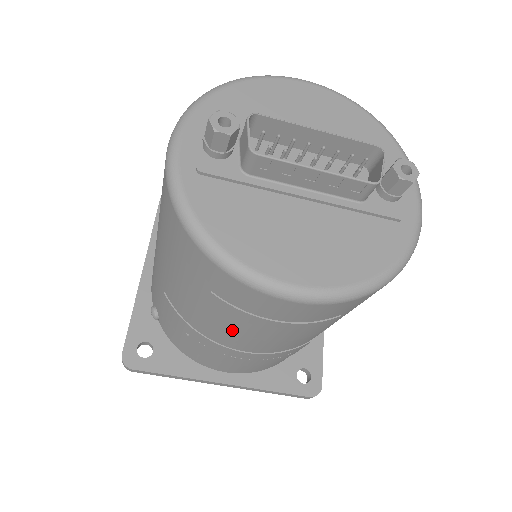
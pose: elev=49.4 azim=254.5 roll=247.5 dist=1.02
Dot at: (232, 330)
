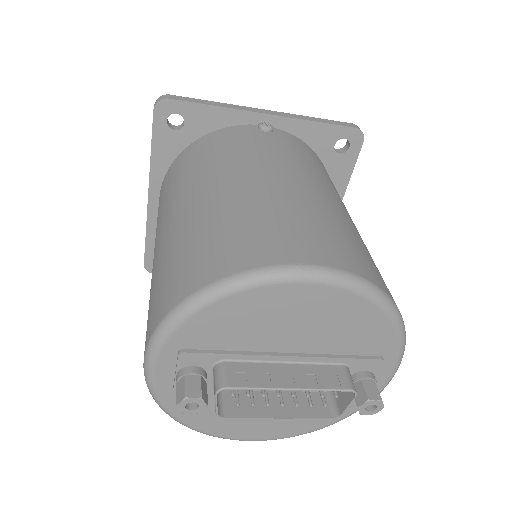
Dot at: occluded
